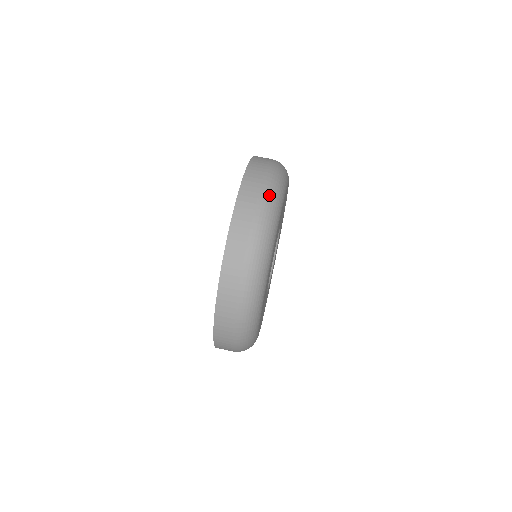
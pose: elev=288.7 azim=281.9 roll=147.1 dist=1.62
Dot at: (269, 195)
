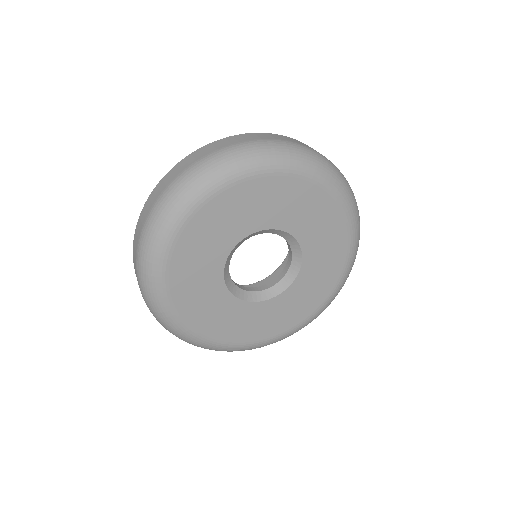
Dot at: (189, 175)
